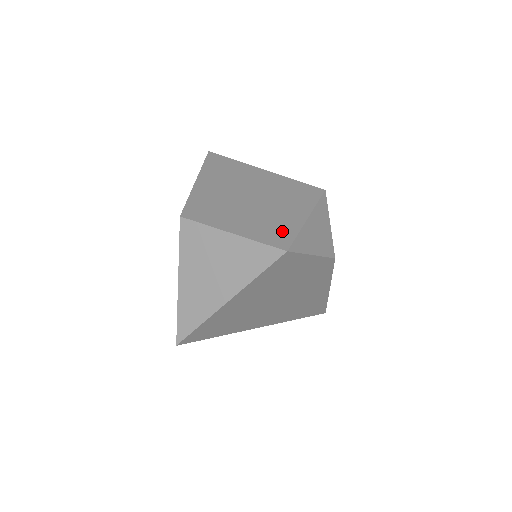
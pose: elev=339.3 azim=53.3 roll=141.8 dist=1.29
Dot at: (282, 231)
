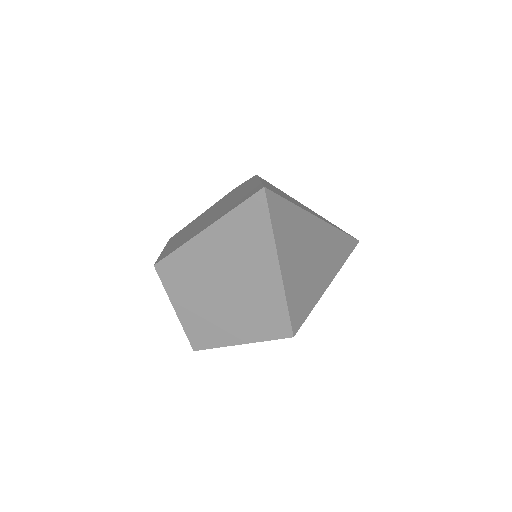
Dot at: (208, 338)
